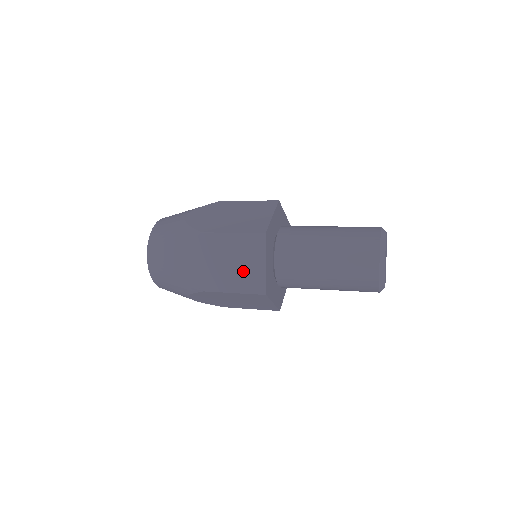
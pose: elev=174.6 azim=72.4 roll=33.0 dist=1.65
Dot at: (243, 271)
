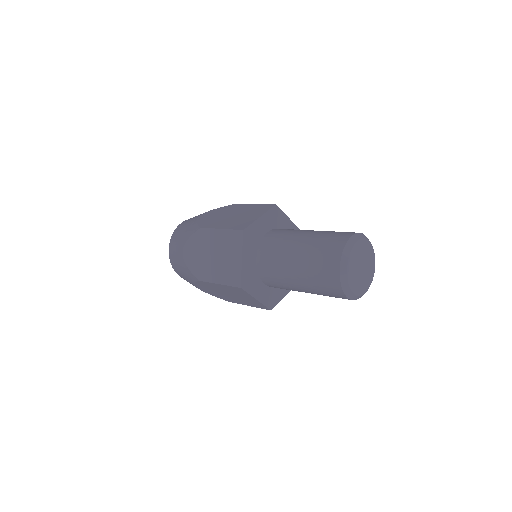
Dot at: (226, 264)
